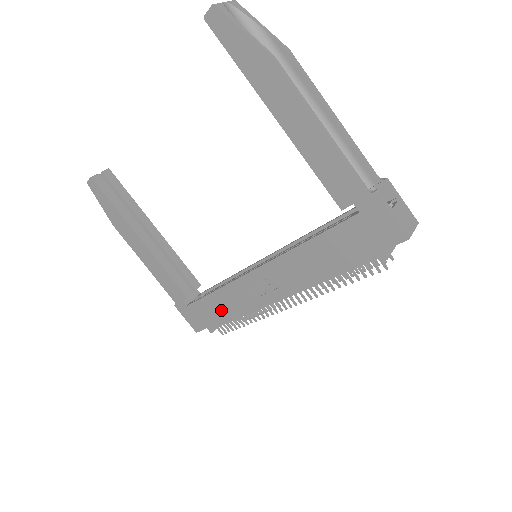
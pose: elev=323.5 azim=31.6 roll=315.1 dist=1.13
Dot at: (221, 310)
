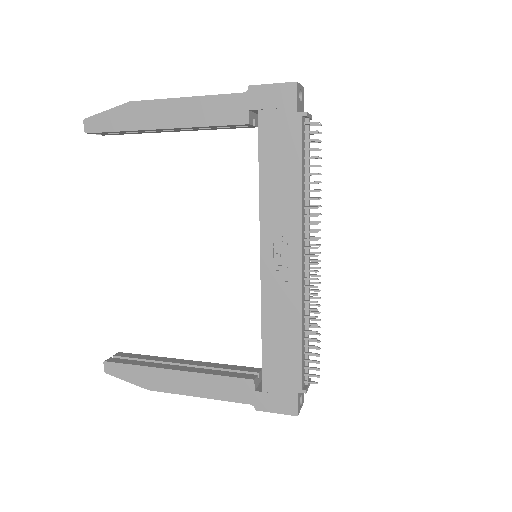
Dot at: (284, 346)
